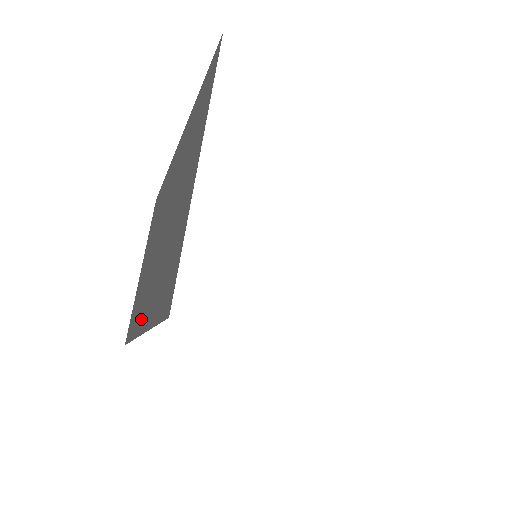
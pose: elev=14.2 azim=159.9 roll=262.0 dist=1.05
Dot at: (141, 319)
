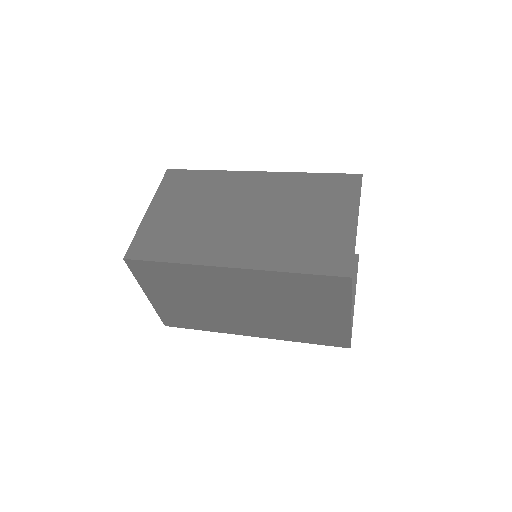
Dot at: (247, 332)
